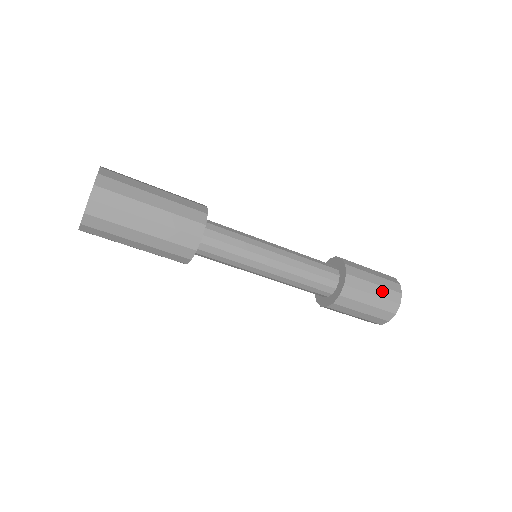
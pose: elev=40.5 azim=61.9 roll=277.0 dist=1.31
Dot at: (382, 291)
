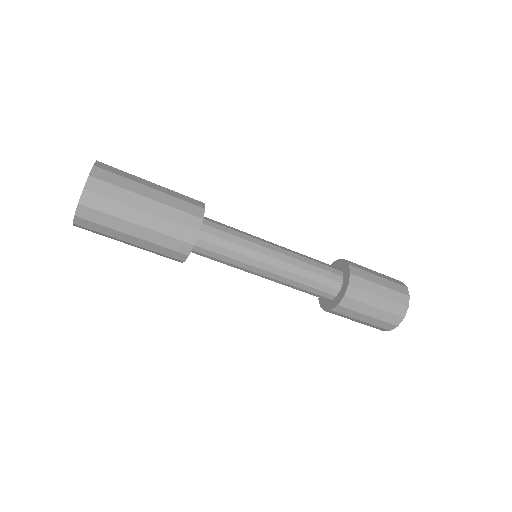
Dot at: (381, 314)
